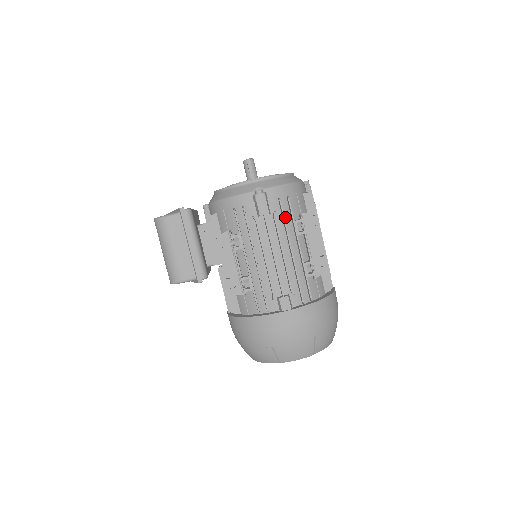
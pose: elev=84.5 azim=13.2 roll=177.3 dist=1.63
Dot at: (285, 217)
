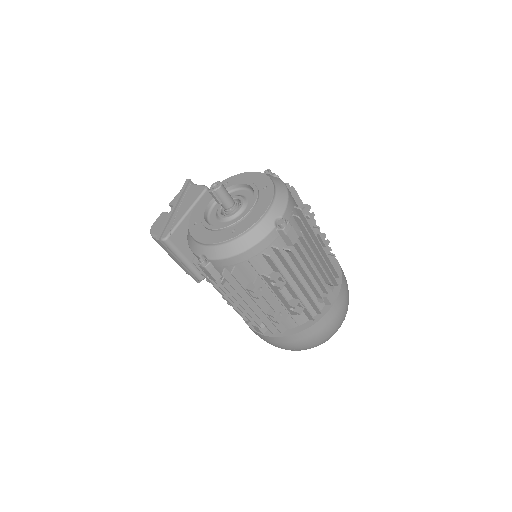
Dot at: occluded
